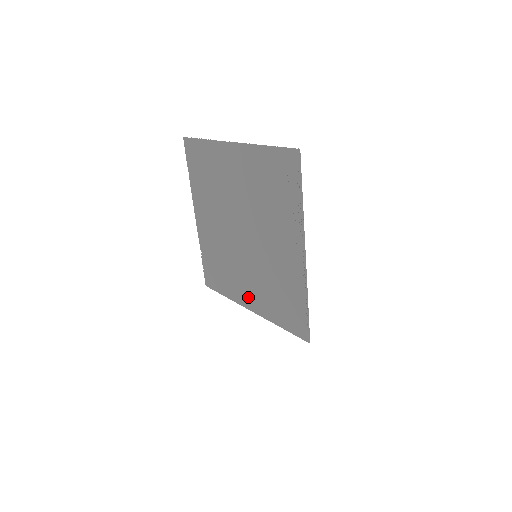
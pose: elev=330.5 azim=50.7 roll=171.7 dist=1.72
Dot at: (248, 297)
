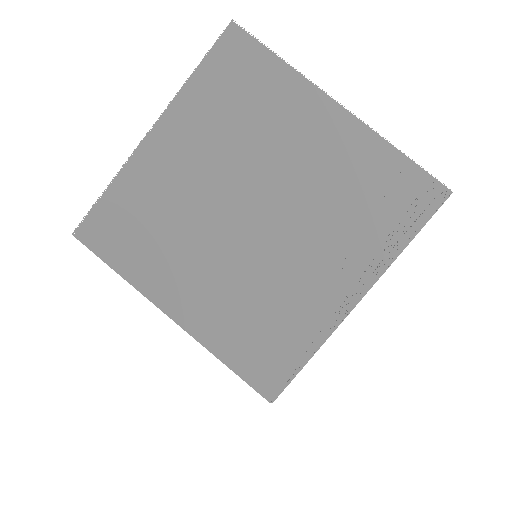
Dot at: (182, 297)
